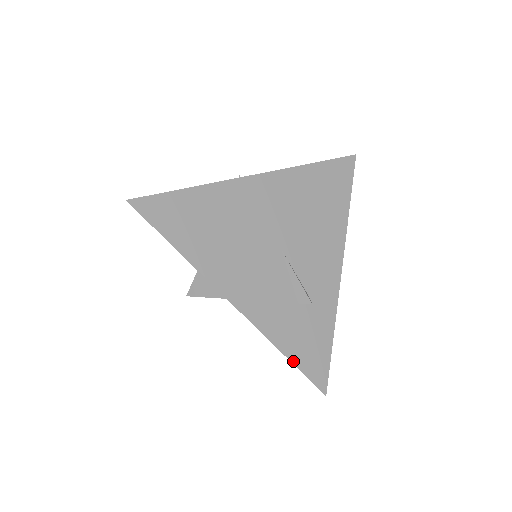
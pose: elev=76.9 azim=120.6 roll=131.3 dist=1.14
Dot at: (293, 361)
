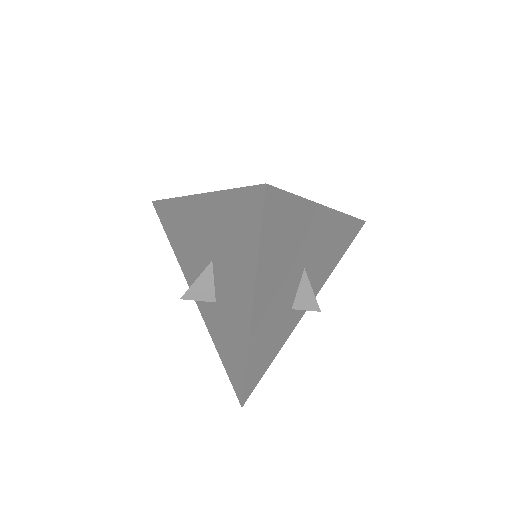
Dot at: (235, 189)
